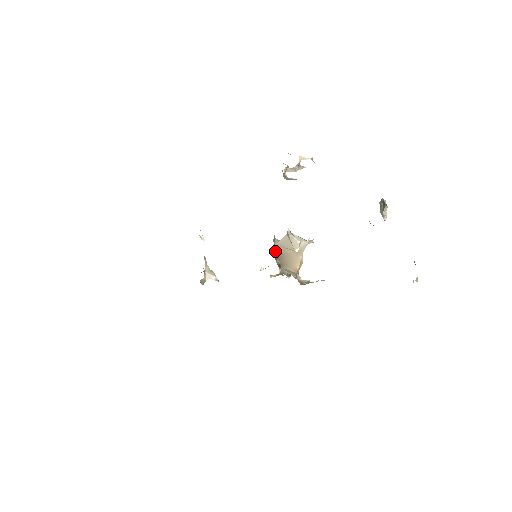
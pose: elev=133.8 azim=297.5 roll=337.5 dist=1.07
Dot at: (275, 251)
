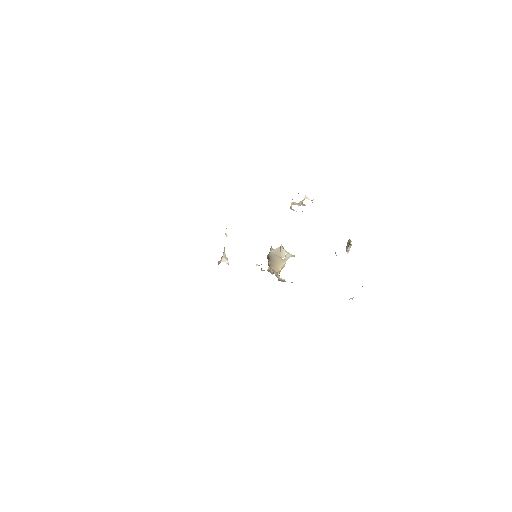
Dot at: (269, 255)
